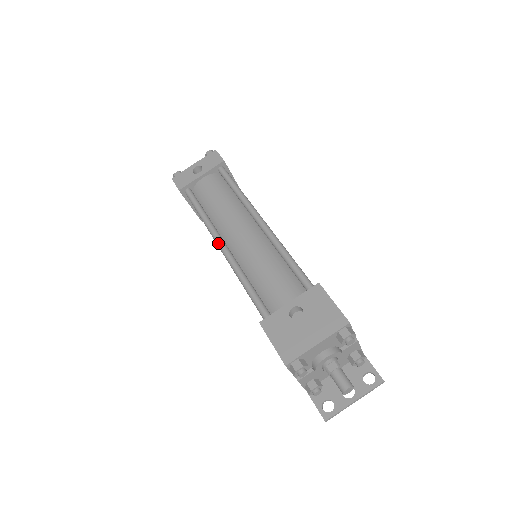
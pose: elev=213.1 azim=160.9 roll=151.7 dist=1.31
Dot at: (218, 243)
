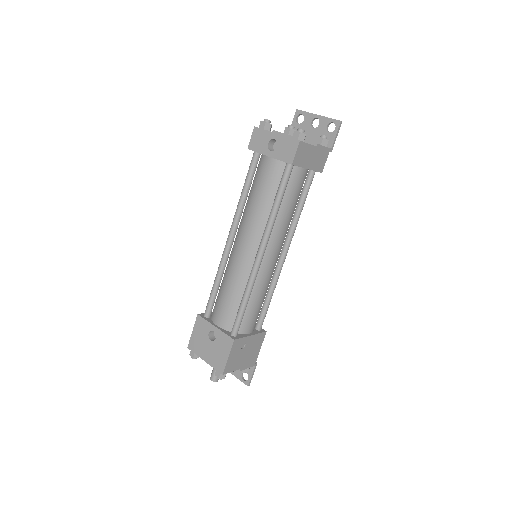
Dot at: (229, 233)
